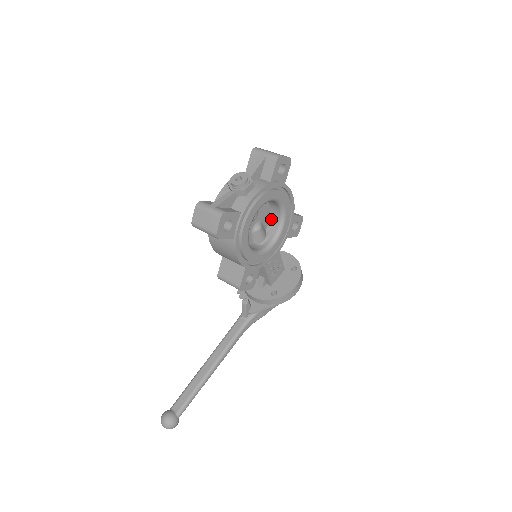
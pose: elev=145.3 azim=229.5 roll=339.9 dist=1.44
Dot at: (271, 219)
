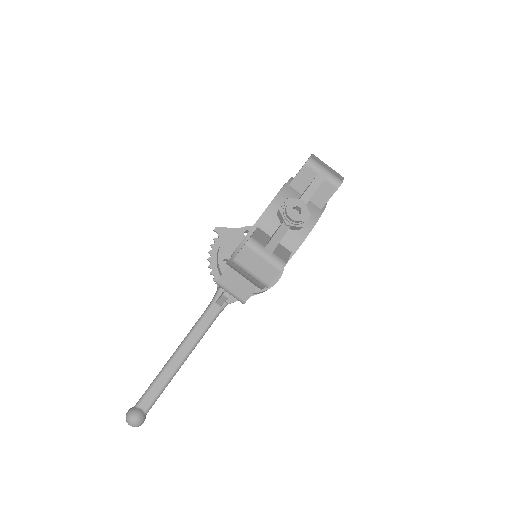
Dot at: occluded
